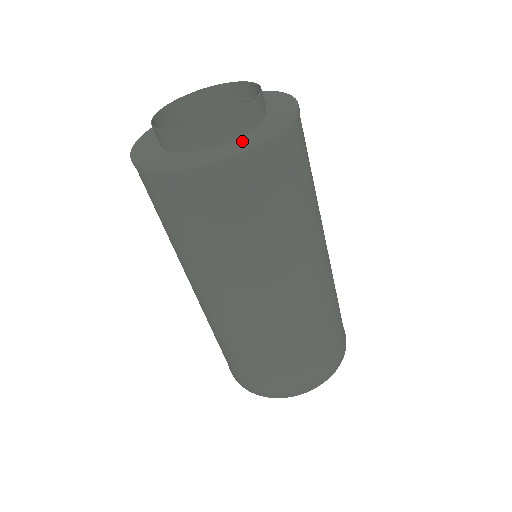
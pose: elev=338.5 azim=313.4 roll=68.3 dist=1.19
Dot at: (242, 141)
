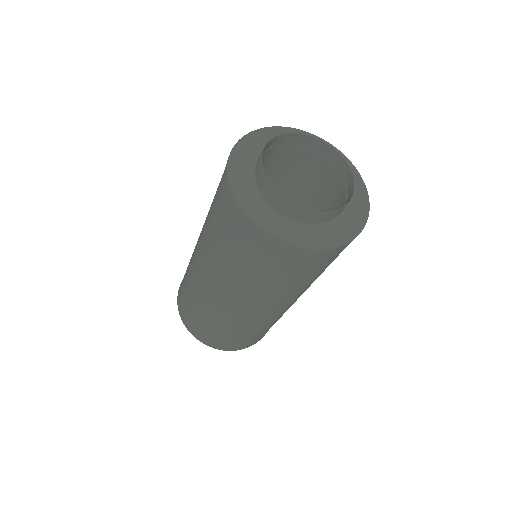
Dot at: (279, 221)
